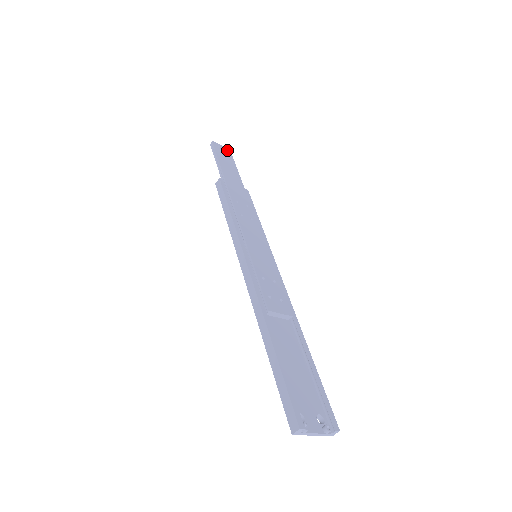
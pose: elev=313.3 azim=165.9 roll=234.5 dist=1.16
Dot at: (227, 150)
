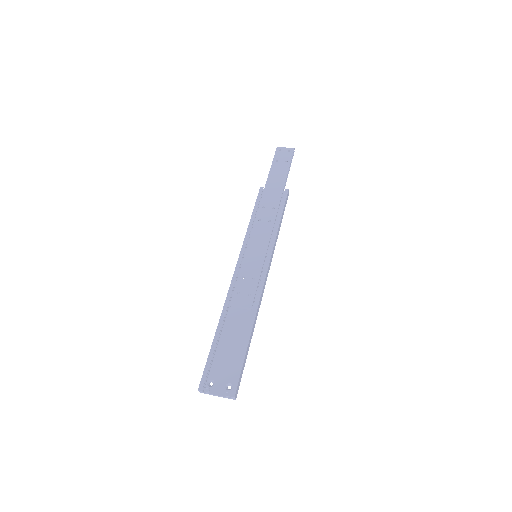
Dot at: (290, 151)
